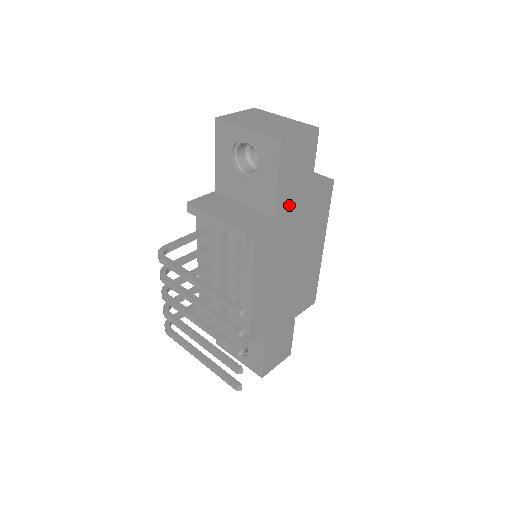
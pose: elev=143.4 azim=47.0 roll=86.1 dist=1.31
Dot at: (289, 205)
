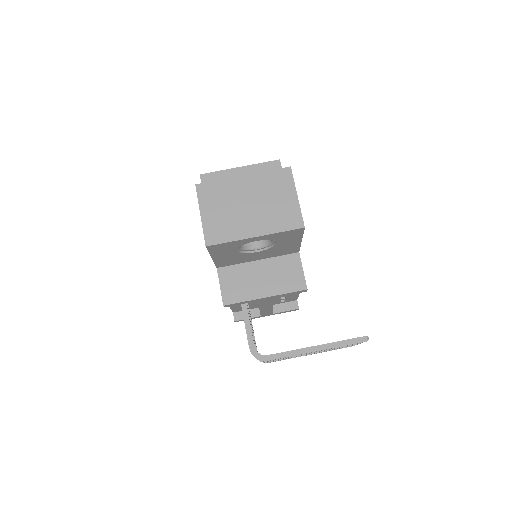
Dot at: occluded
